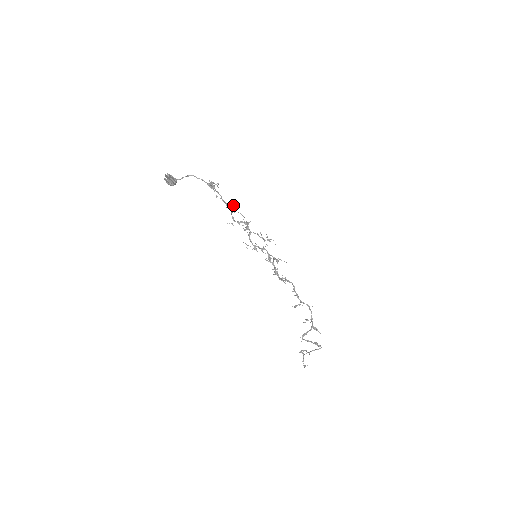
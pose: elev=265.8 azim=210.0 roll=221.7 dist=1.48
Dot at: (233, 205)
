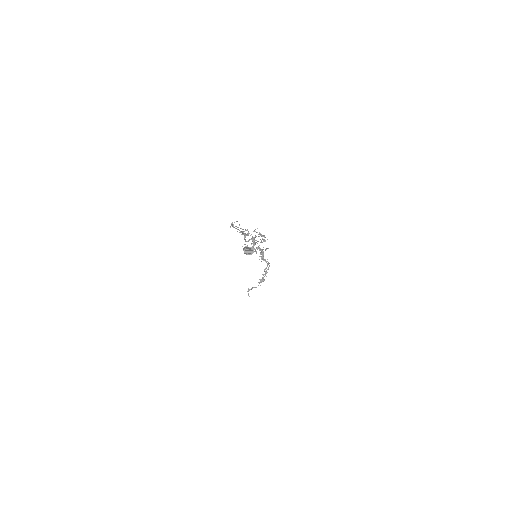
Dot at: occluded
